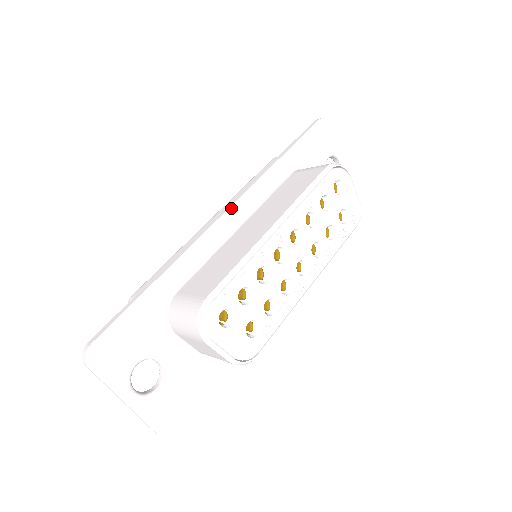
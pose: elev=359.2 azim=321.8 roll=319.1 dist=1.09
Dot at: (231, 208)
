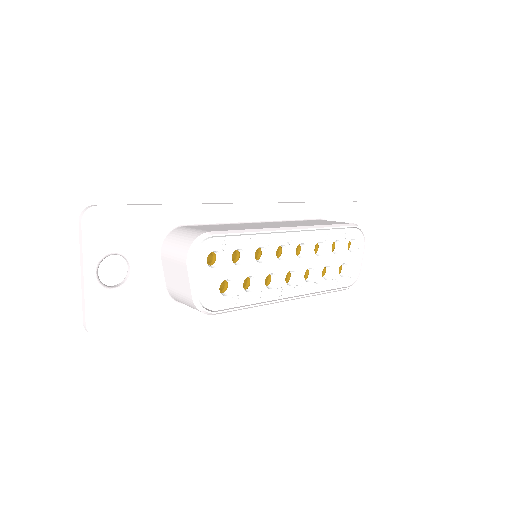
Dot at: (263, 204)
